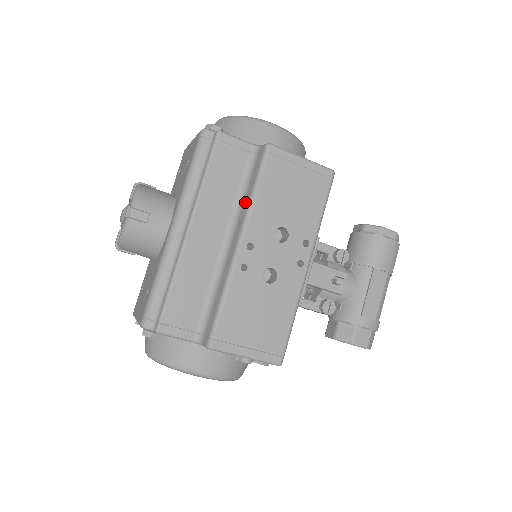
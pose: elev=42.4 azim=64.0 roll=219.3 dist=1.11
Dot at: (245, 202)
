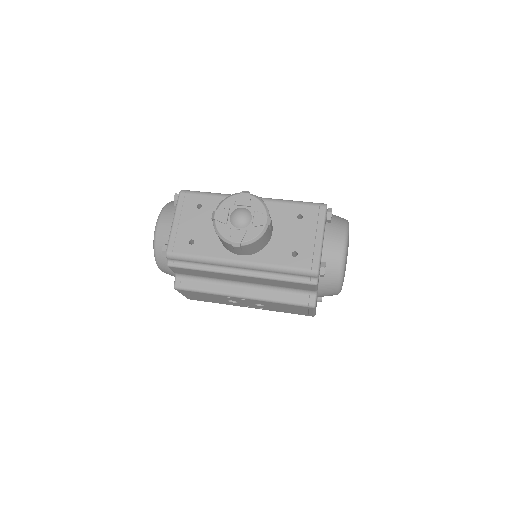
Dot at: (272, 294)
